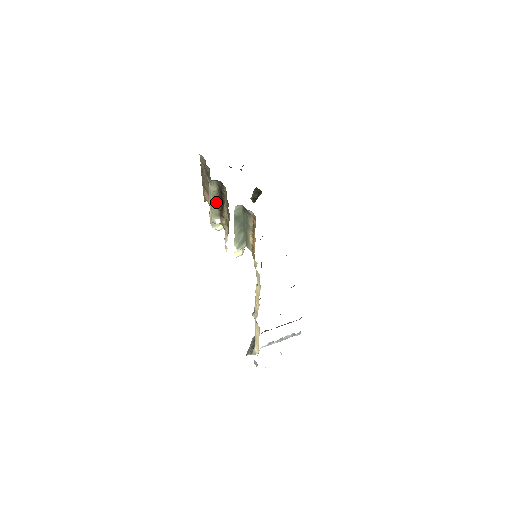
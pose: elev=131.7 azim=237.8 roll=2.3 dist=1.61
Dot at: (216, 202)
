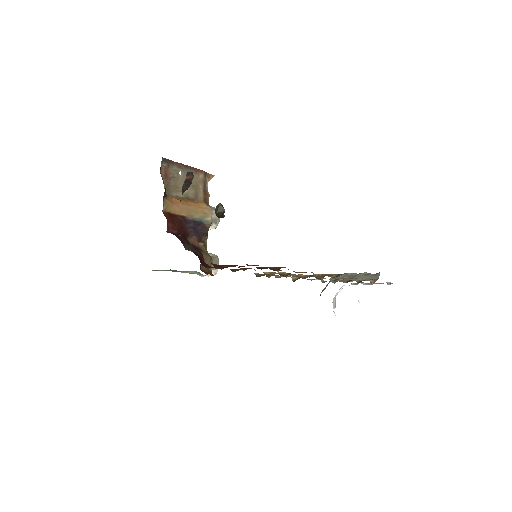
Dot at: occluded
